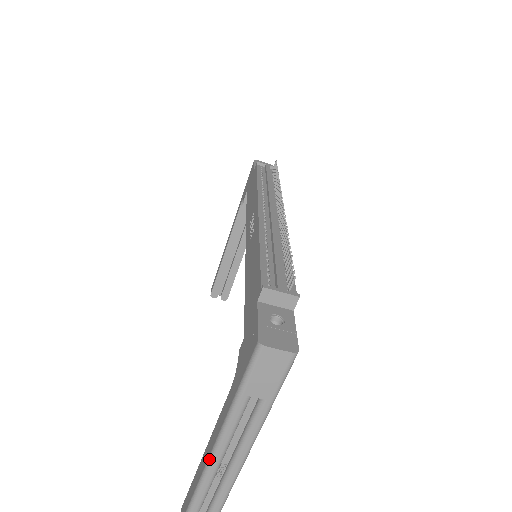
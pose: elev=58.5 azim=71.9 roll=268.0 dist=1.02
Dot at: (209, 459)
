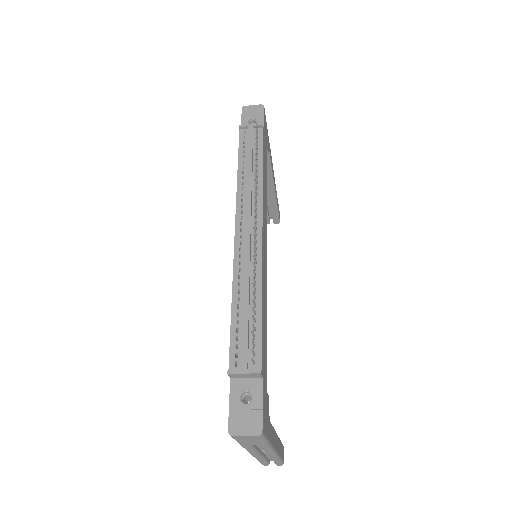
Dot at: occluded
